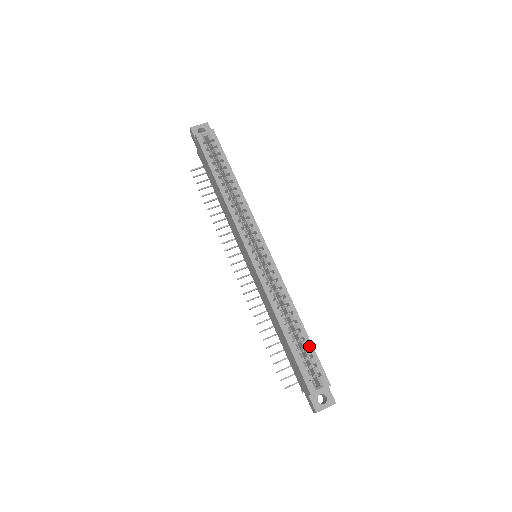
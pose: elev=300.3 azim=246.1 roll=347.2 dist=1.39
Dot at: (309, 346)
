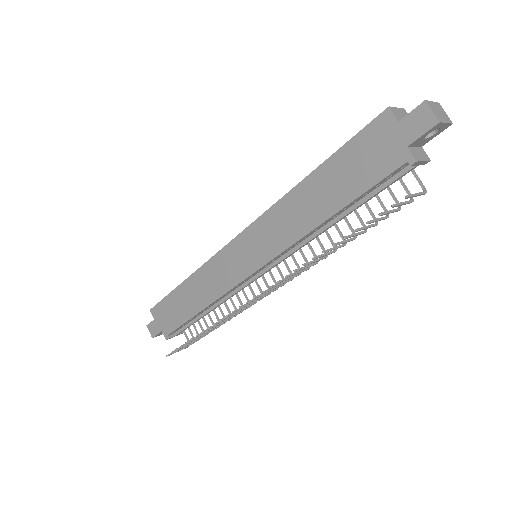
Dot at: occluded
